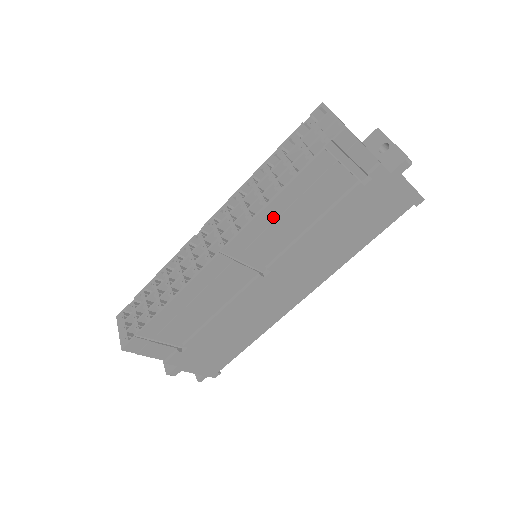
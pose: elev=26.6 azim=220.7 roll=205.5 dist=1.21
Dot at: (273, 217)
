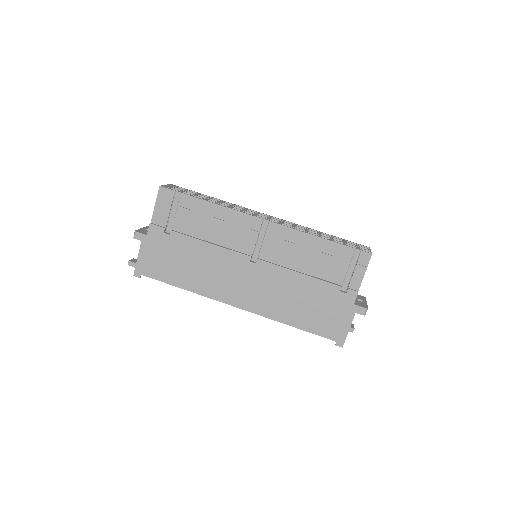
Dot at: (299, 242)
